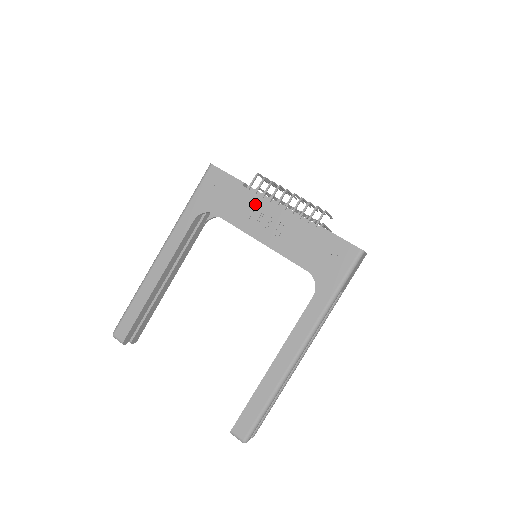
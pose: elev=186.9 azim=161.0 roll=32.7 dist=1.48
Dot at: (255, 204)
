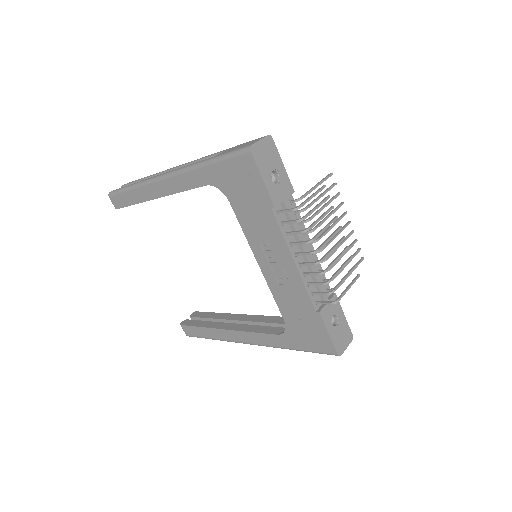
Dot at: (273, 236)
